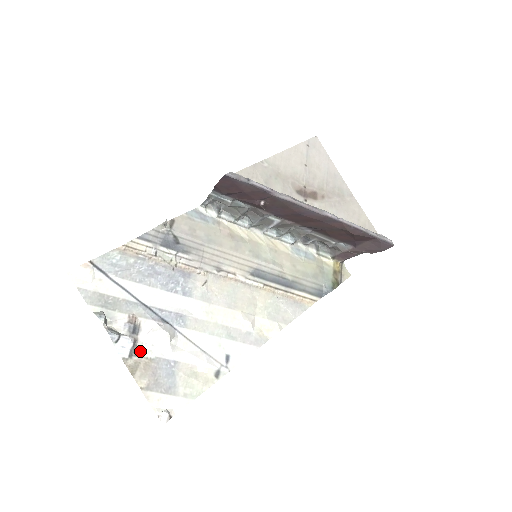
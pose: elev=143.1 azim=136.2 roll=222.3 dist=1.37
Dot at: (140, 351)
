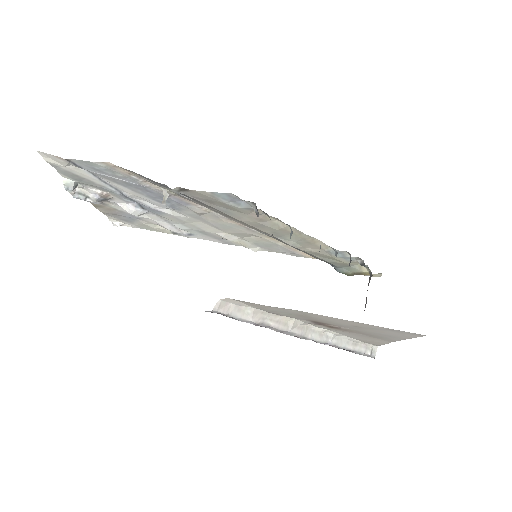
Dot at: (107, 204)
